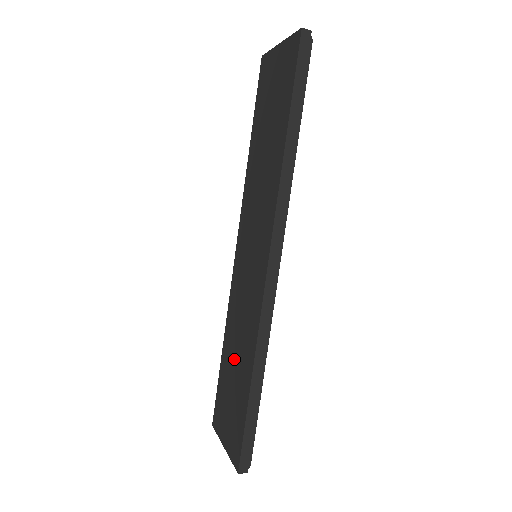
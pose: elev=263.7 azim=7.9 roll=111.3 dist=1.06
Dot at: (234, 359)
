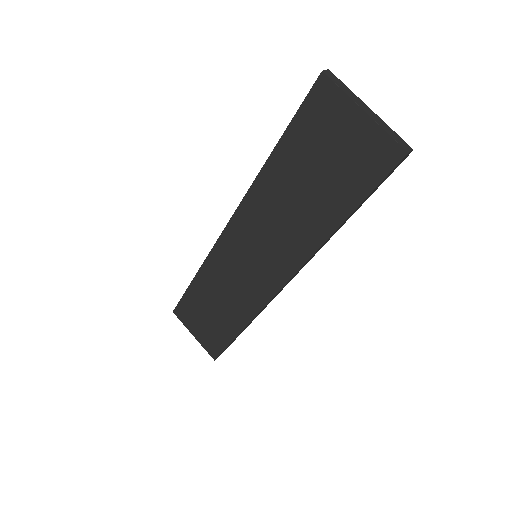
Dot at: (214, 302)
